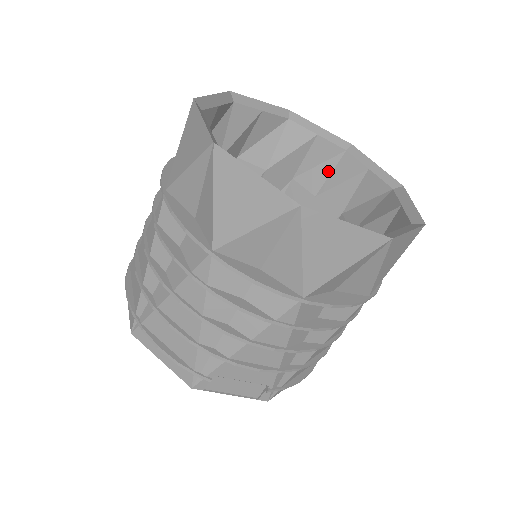
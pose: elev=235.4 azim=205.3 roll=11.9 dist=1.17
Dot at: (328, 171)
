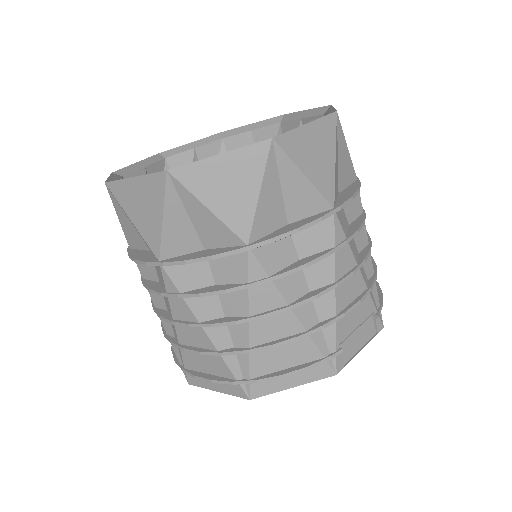
Dot at: occluded
